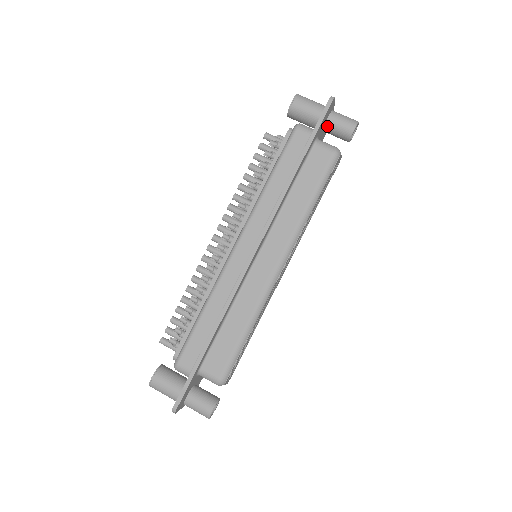
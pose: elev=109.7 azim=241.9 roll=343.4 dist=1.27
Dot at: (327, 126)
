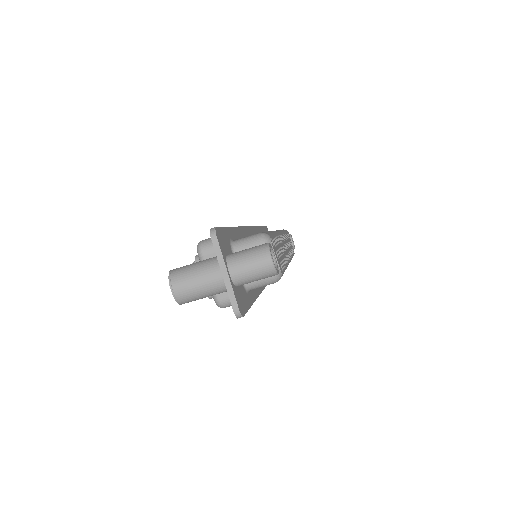
Dot at: occluded
